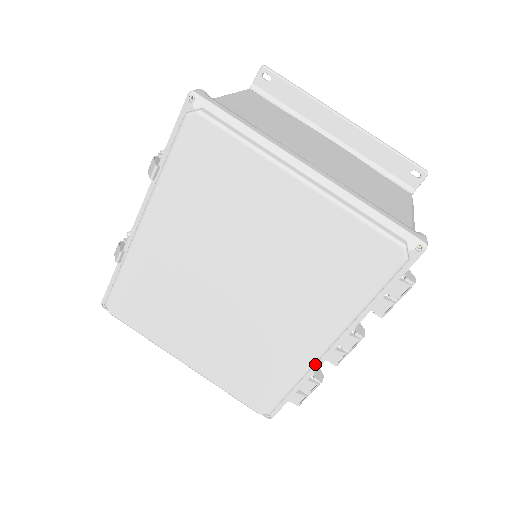
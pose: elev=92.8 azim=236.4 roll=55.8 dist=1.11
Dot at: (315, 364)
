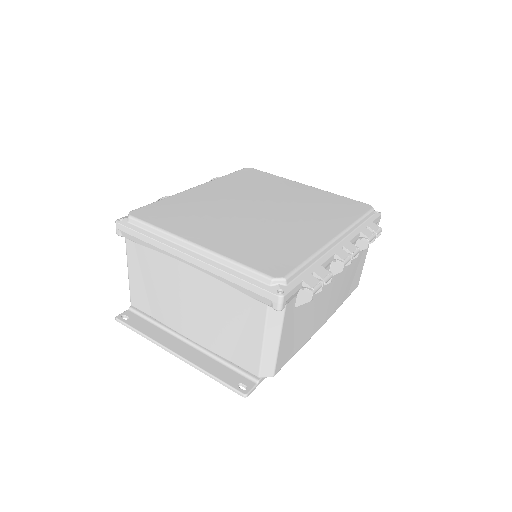
Dot at: (327, 253)
